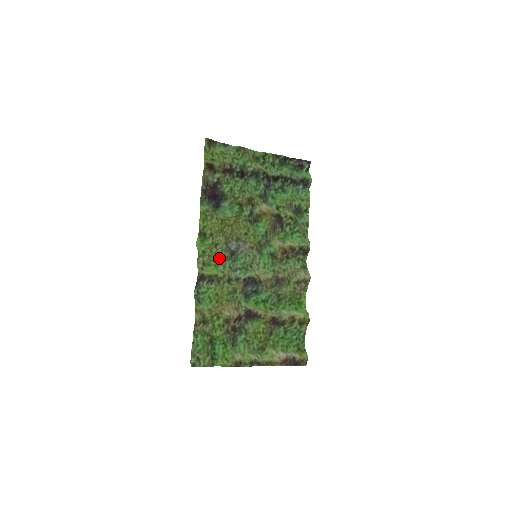
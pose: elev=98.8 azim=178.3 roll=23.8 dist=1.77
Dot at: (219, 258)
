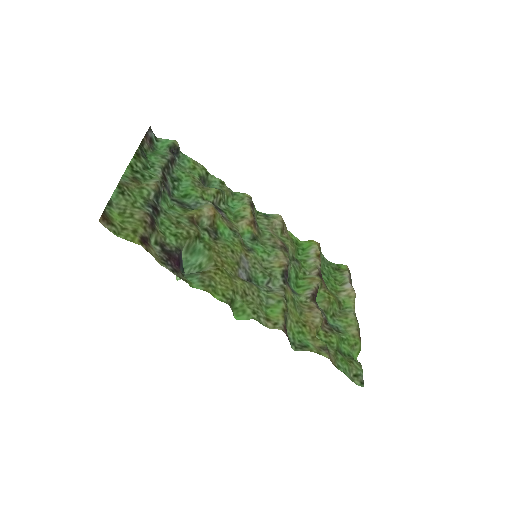
Dot at: (258, 298)
